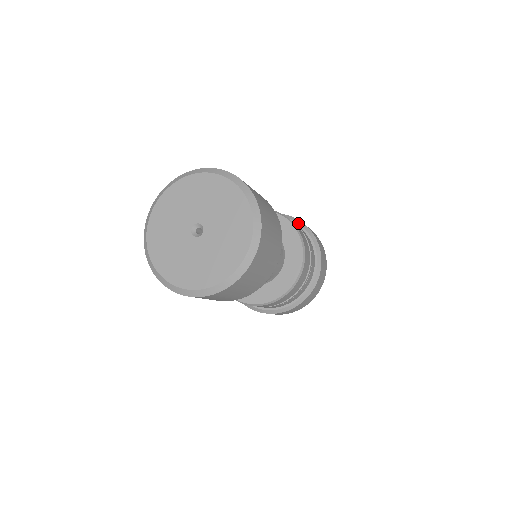
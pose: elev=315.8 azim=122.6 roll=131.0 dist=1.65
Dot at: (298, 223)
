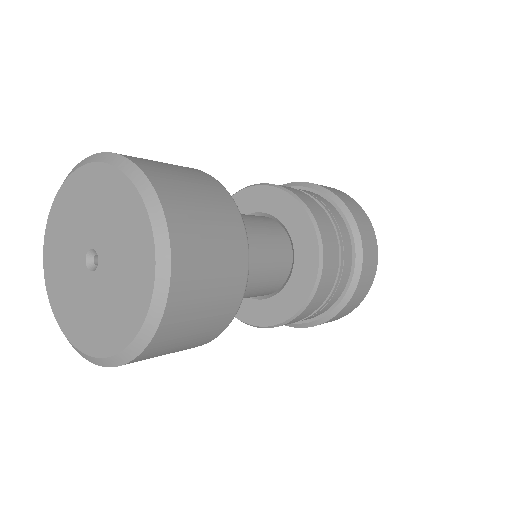
Dot at: (329, 198)
